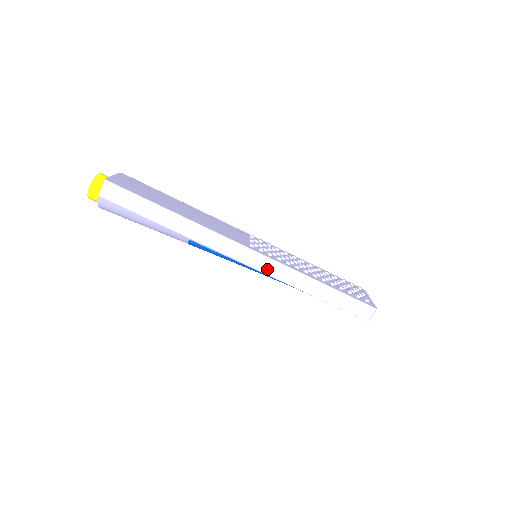
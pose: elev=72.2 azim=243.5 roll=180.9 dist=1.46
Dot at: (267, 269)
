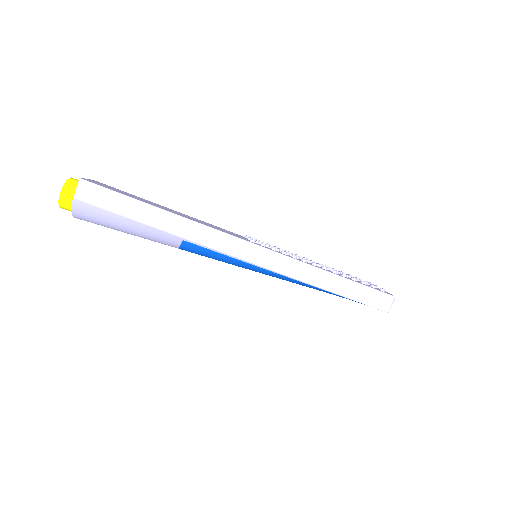
Dot at: (273, 265)
